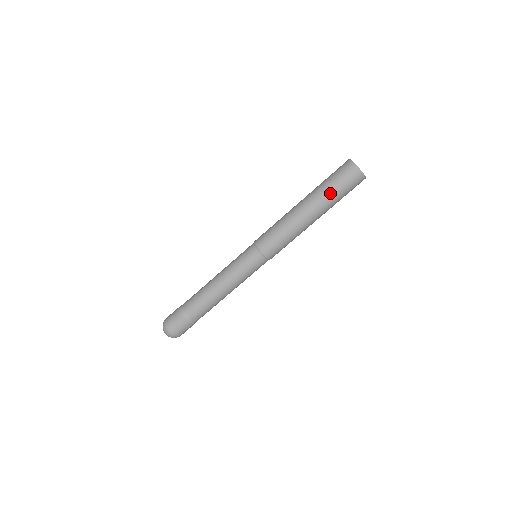
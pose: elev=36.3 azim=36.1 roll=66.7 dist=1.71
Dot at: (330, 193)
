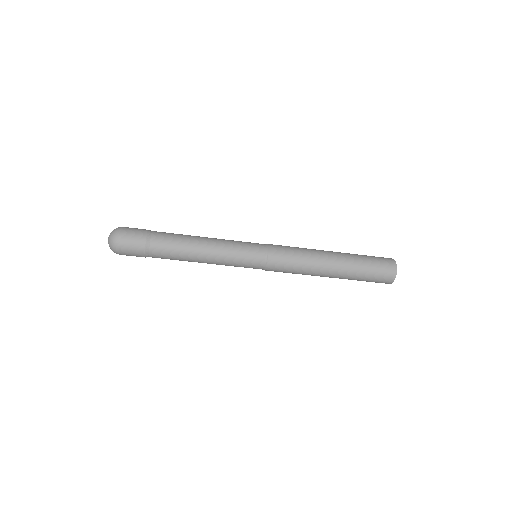
Dot at: (361, 268)
